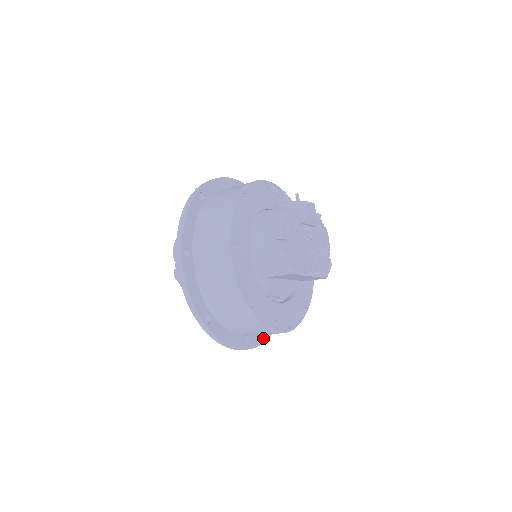
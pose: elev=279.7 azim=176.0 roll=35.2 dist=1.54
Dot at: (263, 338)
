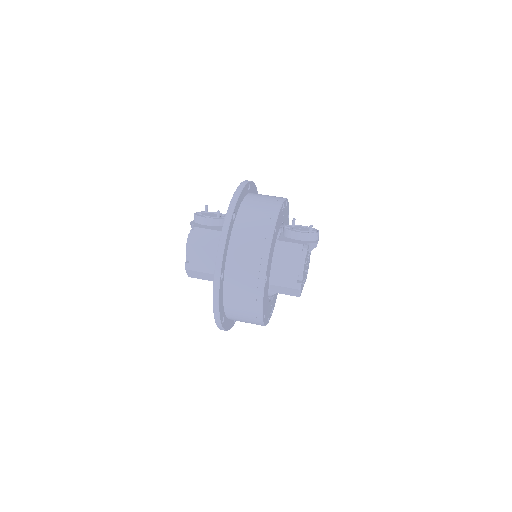
Dot at: occluded
